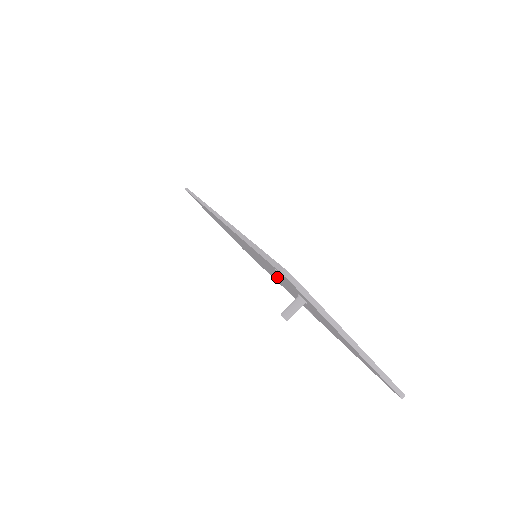
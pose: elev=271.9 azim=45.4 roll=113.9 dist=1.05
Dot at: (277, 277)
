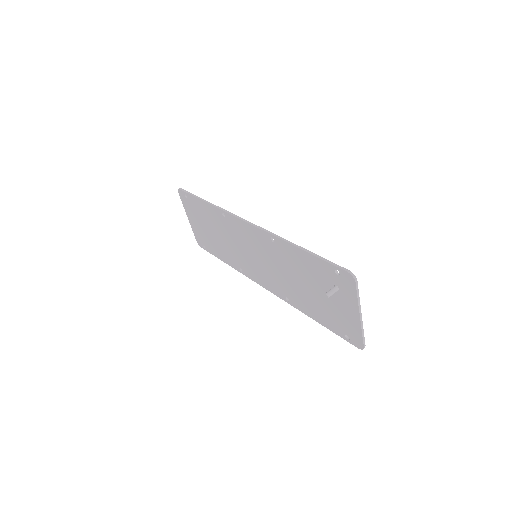
Dot at: (290, 273)
